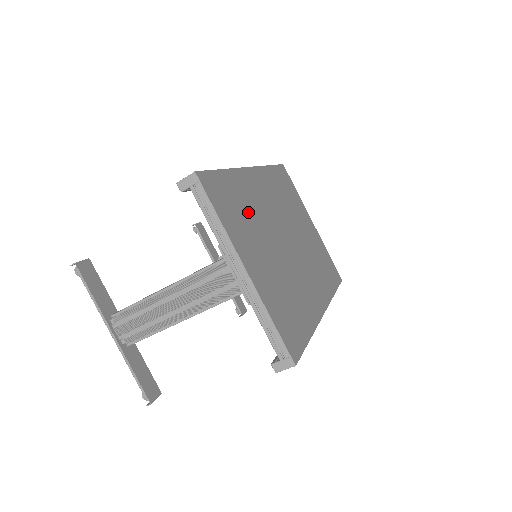
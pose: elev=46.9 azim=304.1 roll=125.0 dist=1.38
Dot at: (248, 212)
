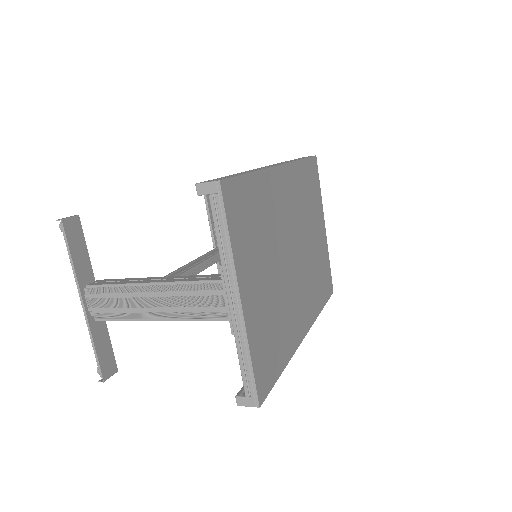
Dot at: (263, 225)
